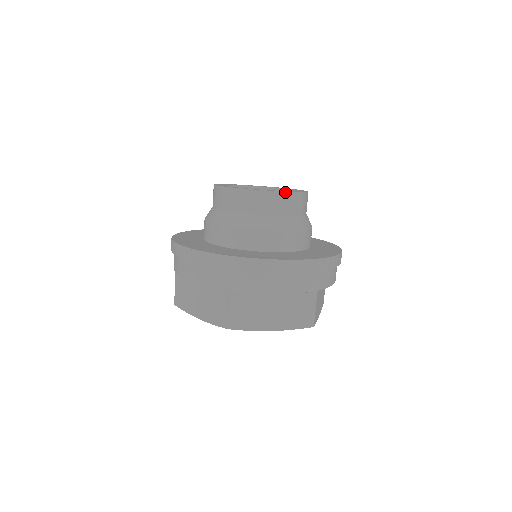
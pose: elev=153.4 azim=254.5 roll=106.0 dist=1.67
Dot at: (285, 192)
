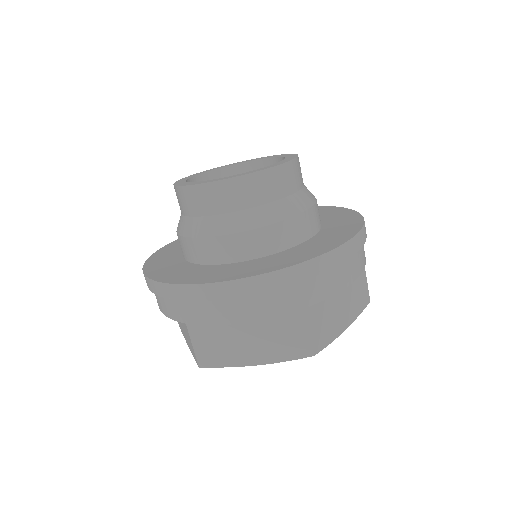
Dot at: (293, 160)
